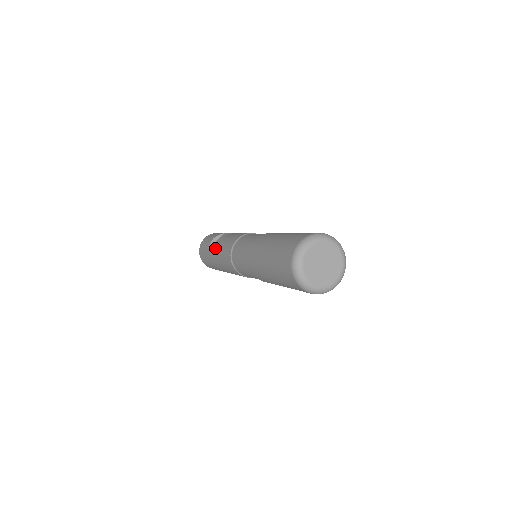
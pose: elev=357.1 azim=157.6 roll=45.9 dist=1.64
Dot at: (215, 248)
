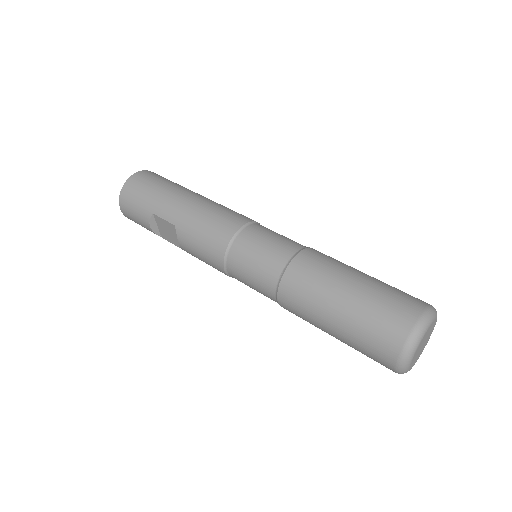
Dot at: (176, 245)
